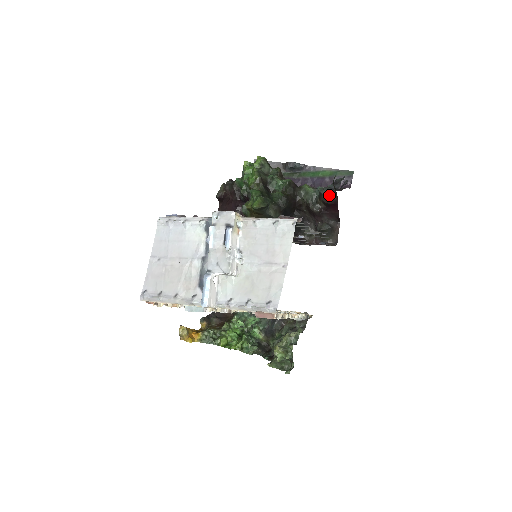
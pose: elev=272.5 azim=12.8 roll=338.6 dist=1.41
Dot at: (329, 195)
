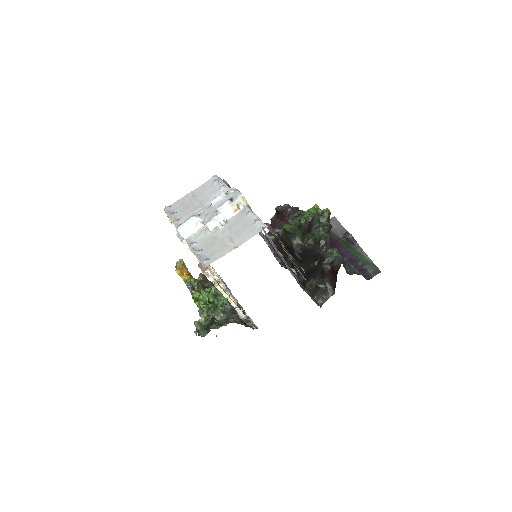
Dot at: (338, 262)
